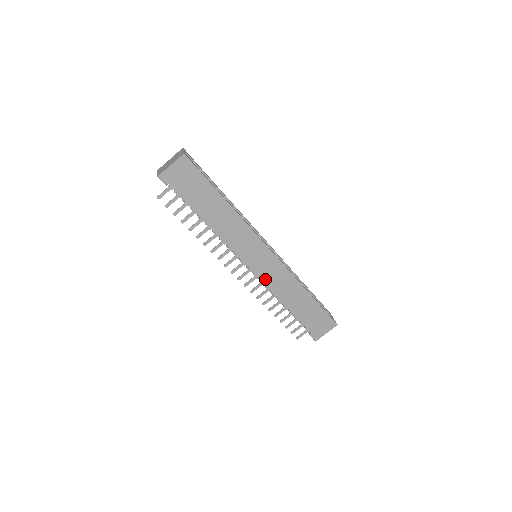
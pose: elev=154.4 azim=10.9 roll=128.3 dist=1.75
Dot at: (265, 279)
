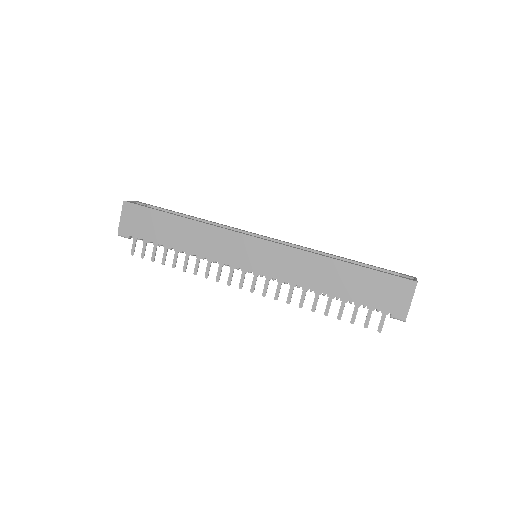
Dot at: (275, 274)
